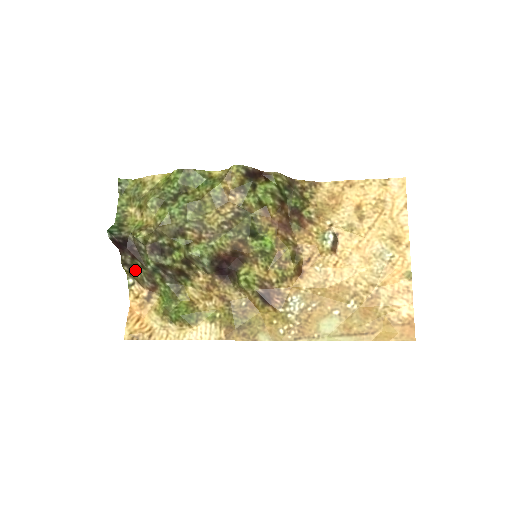
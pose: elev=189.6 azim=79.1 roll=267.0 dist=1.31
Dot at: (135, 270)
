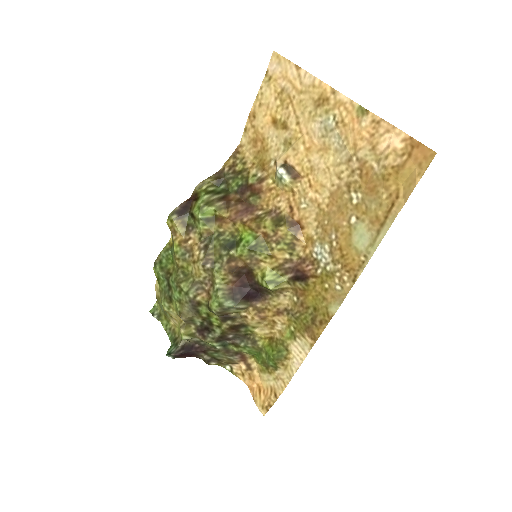
Dot at: (218, 358)
